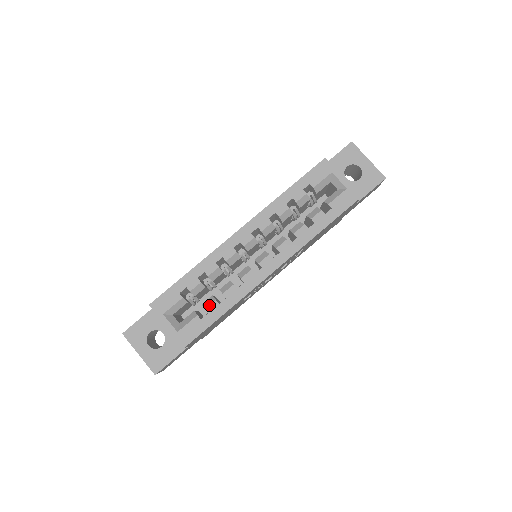
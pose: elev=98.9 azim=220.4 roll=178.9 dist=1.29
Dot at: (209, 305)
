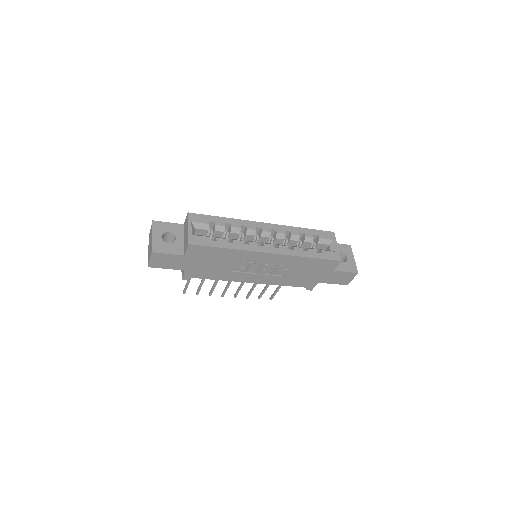
Dot at: (221, 238)
